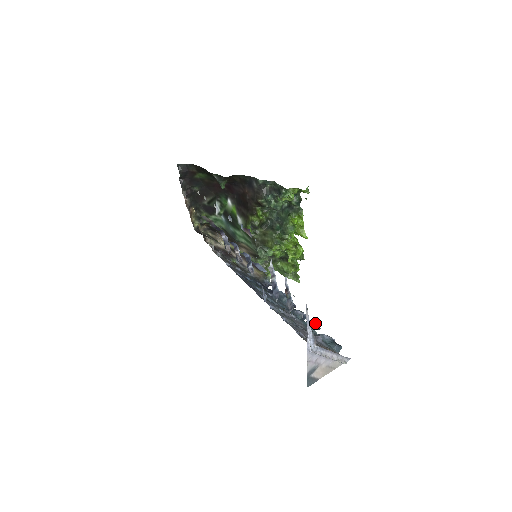
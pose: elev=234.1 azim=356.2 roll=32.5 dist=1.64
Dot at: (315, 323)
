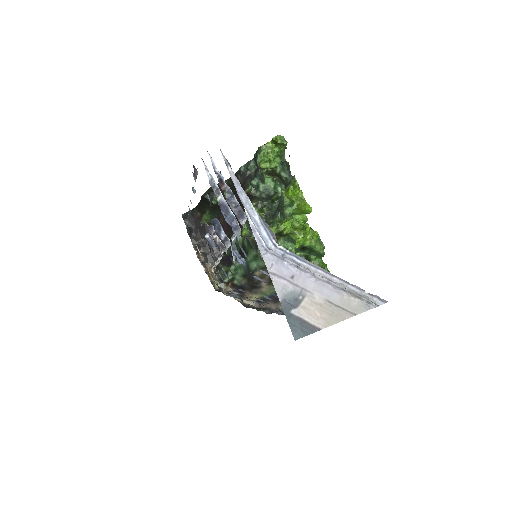
Dot at: occluded
